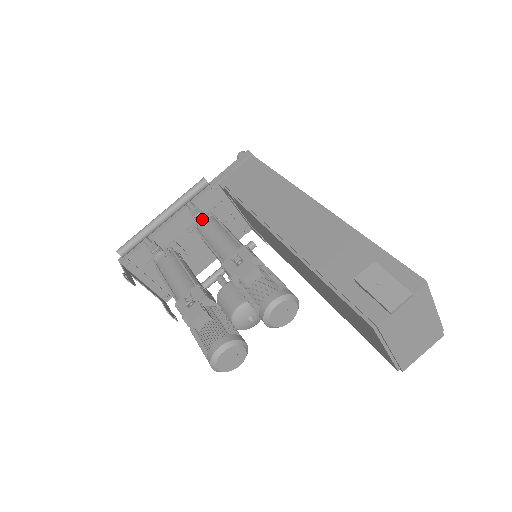
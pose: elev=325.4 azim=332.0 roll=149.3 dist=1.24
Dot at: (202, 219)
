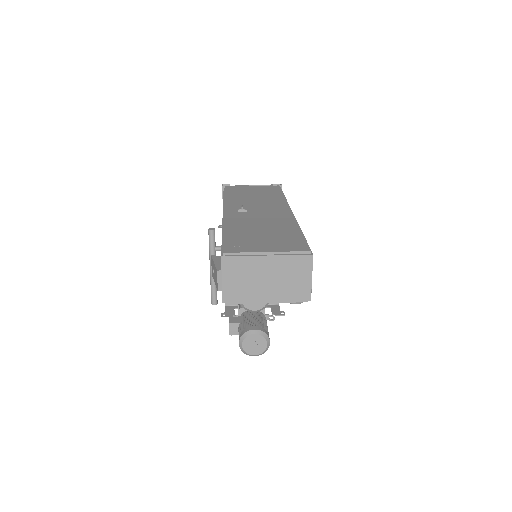
Dot at: occluded
